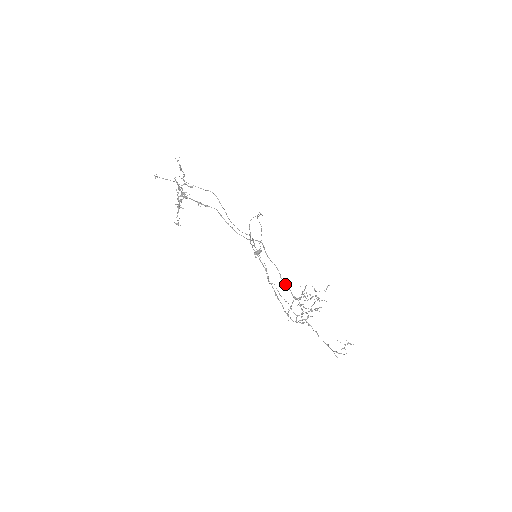
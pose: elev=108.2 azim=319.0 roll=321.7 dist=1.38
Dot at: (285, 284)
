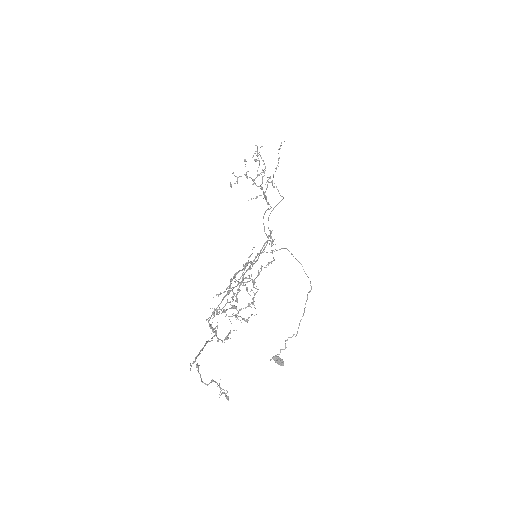
Dot at: (244, 266)
